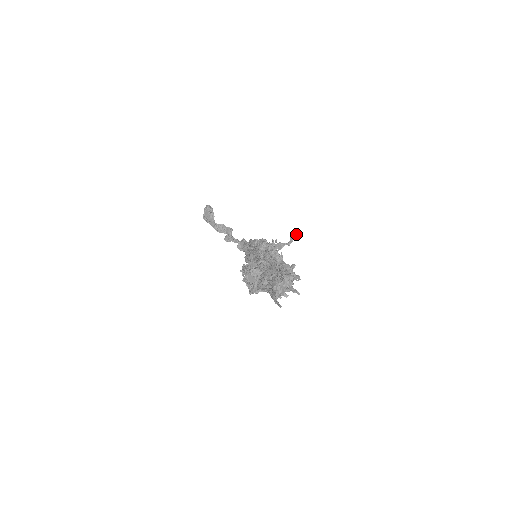
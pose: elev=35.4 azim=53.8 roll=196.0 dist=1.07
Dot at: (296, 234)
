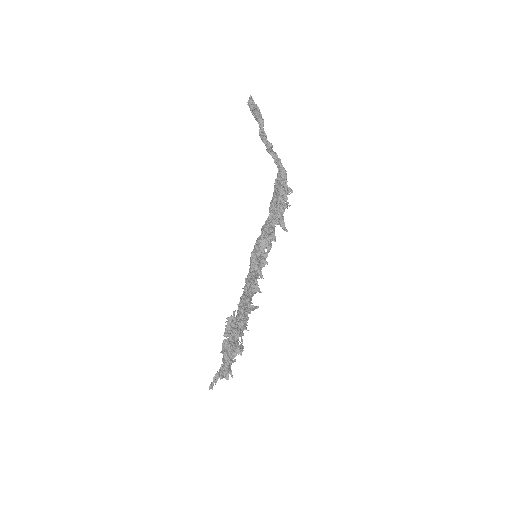
Dot at: occluded
